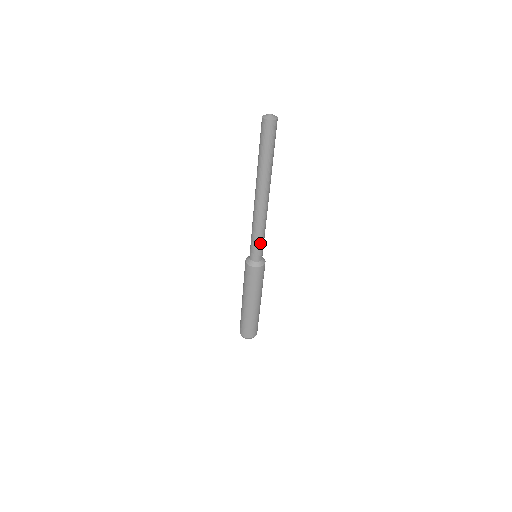
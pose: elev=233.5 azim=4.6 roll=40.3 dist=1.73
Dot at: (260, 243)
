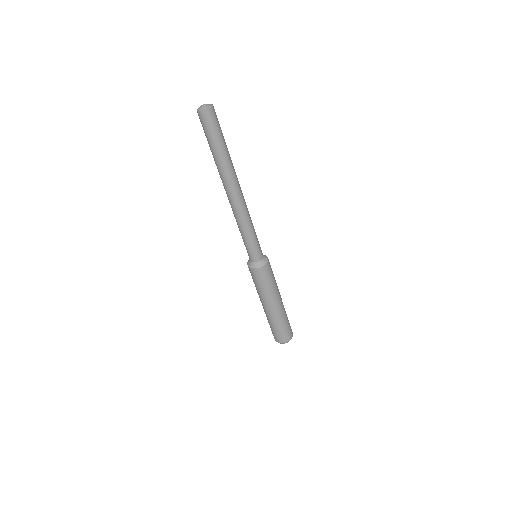
Dot at: (256, 239)
